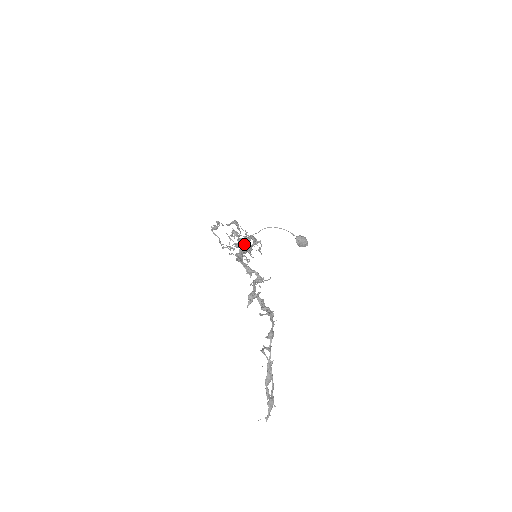
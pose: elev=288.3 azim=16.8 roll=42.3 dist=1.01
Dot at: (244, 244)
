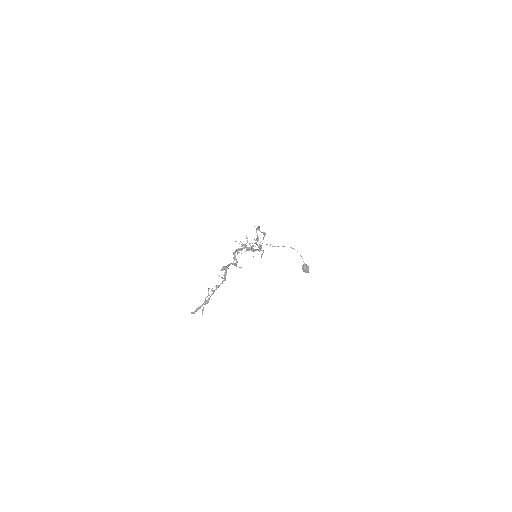
Dot at: occluded
